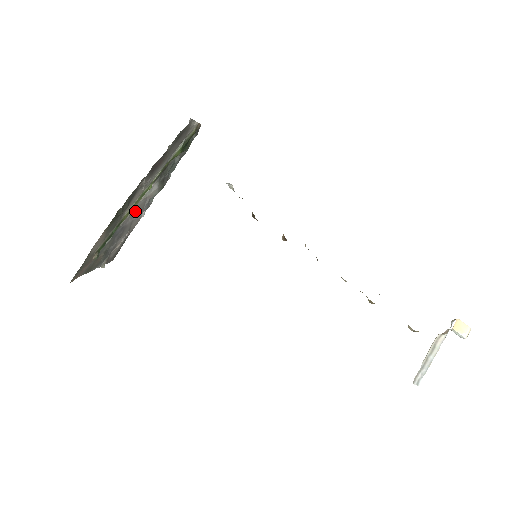
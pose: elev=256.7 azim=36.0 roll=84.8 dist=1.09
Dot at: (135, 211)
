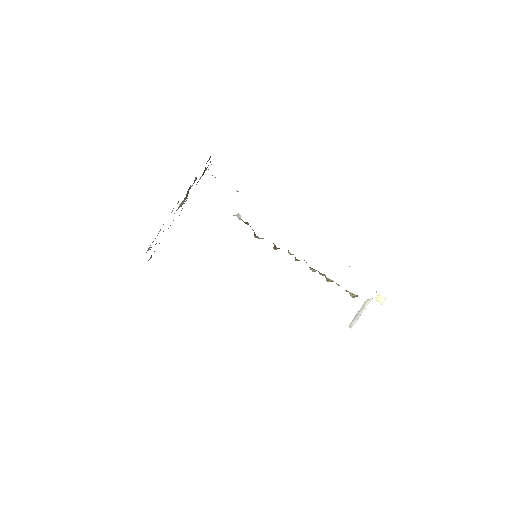
Dot at: occluded
